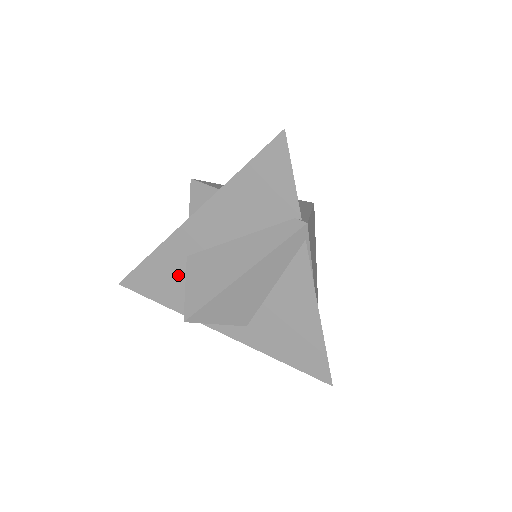
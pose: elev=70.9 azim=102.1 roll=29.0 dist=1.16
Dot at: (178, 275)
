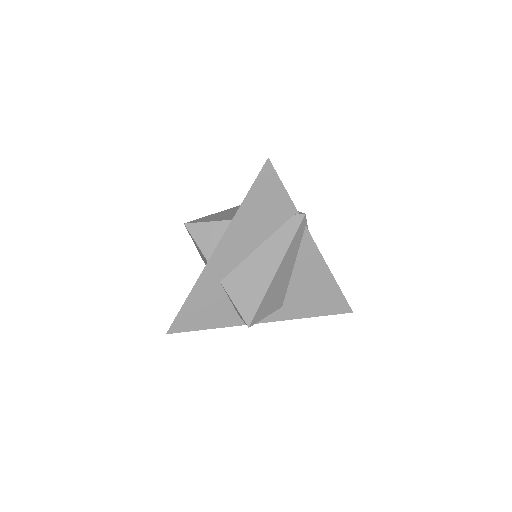
Dot at: (217, 299)
